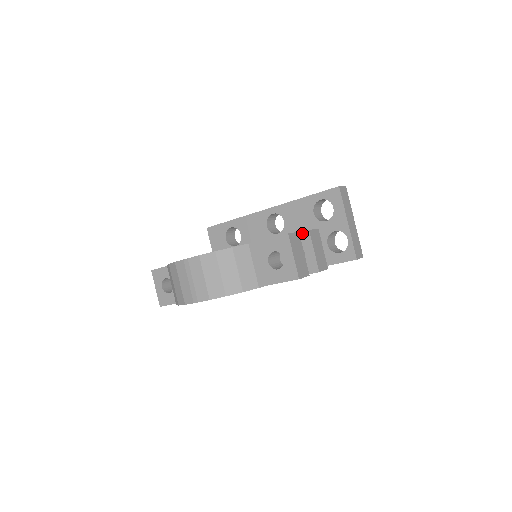
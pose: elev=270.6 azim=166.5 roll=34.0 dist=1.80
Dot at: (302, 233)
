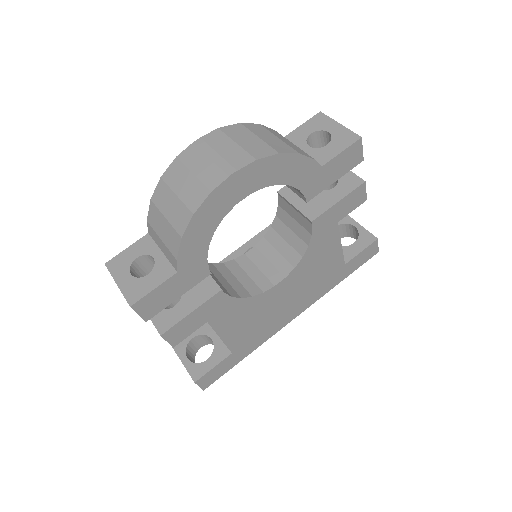
Dot at: occluded
